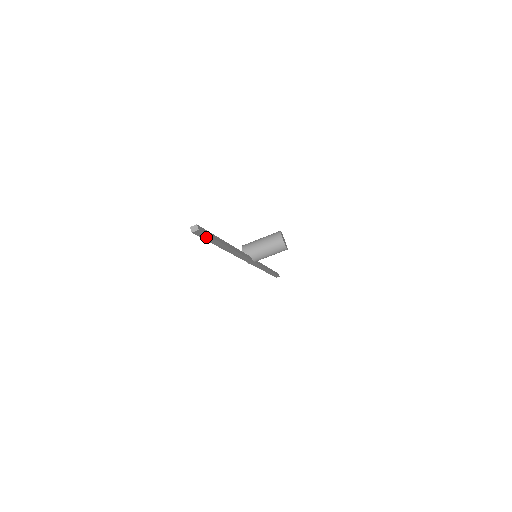
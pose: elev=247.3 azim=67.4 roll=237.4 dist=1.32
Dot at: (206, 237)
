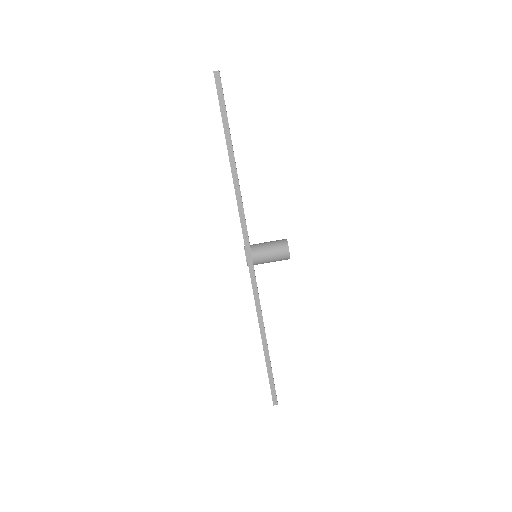
Dot at: (221, 99)
